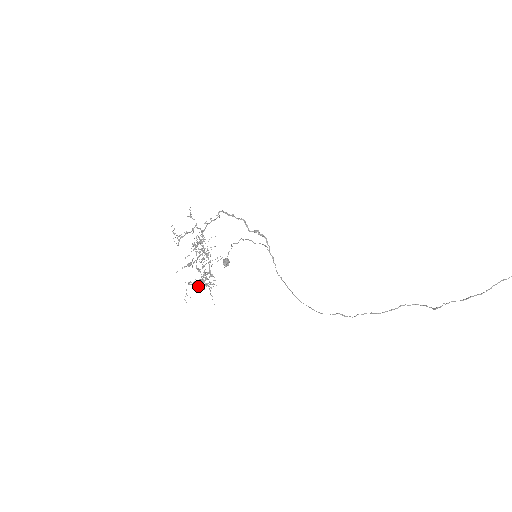
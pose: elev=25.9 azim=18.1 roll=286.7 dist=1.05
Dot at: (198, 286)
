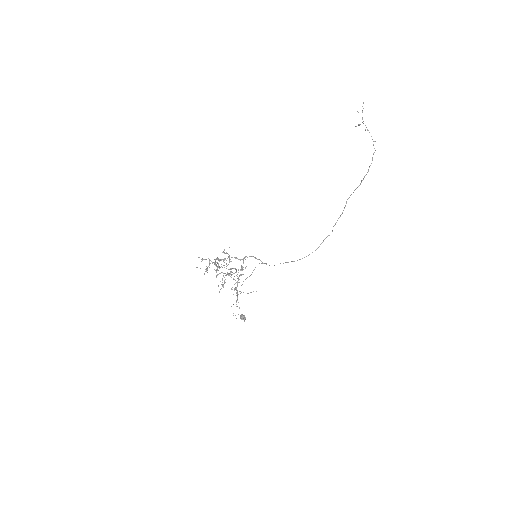
Dot at: occluded
